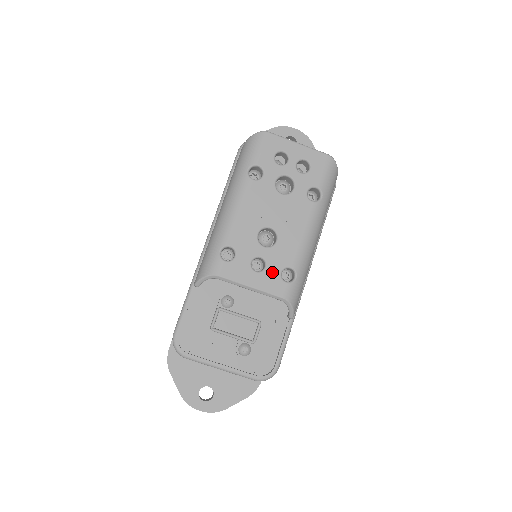
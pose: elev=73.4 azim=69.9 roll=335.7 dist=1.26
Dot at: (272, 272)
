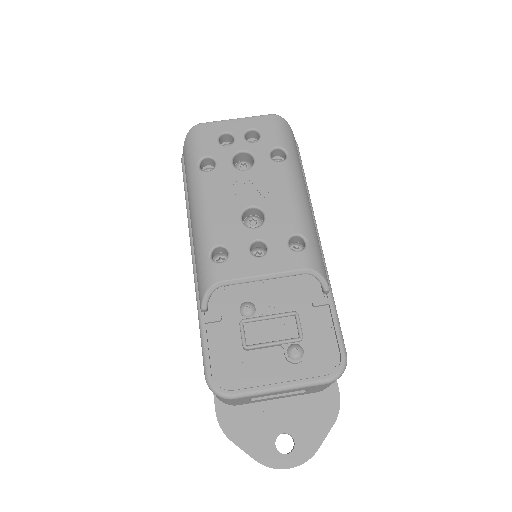
Dot at: (277, 249)
